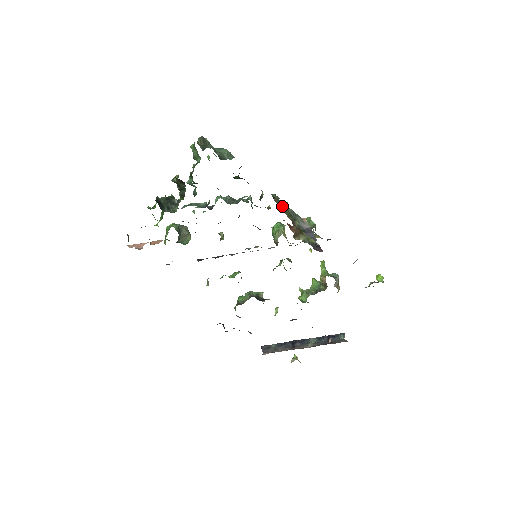
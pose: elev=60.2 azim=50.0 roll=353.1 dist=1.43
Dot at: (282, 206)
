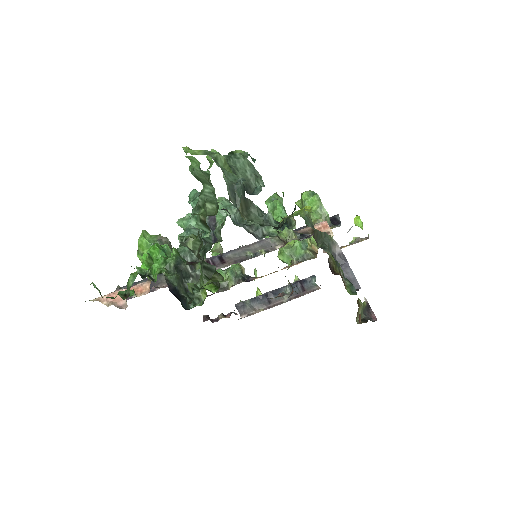
Dot at: (317, 236)
